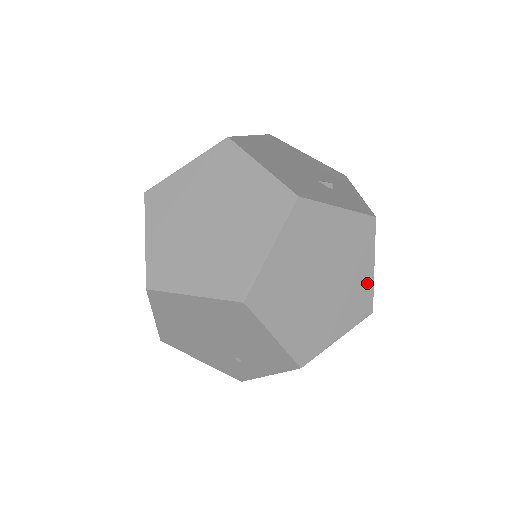
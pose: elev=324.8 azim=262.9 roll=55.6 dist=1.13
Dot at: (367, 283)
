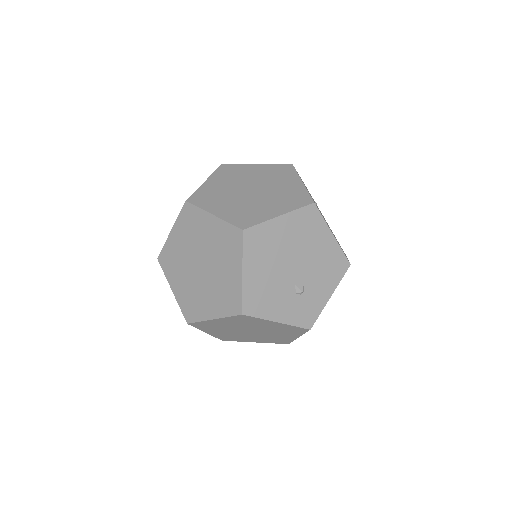
Dot at: (289, 339)
